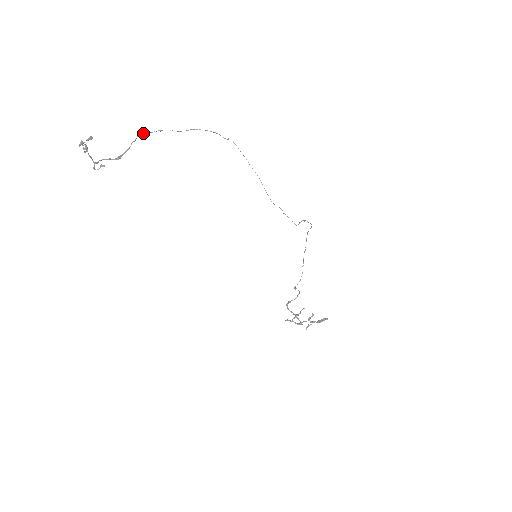
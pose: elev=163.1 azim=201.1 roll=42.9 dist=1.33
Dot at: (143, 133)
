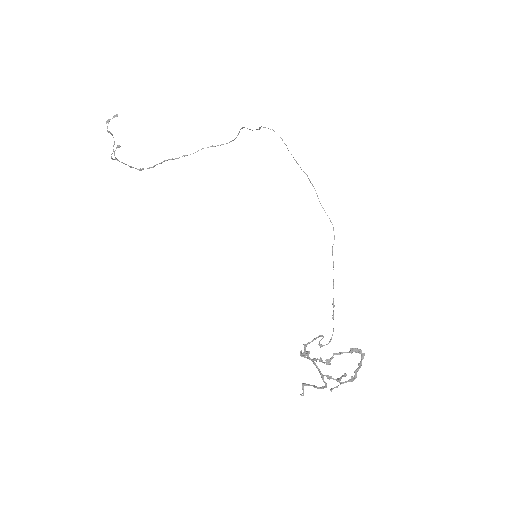
Dot at: (170, 159)
